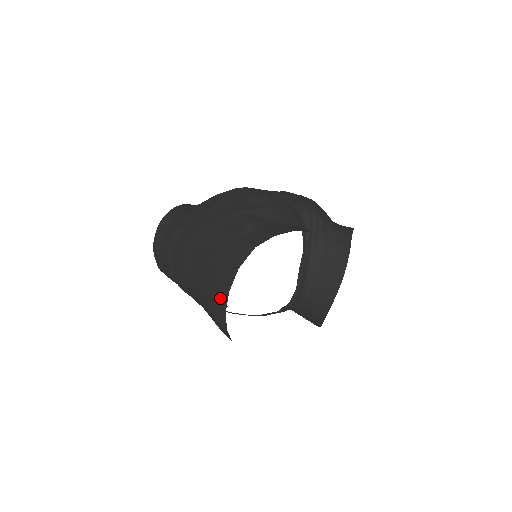
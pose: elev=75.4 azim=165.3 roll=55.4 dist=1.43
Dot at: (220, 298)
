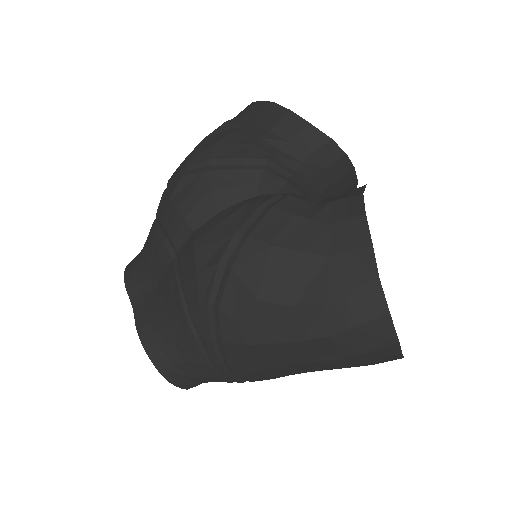
Dot at: occluded
